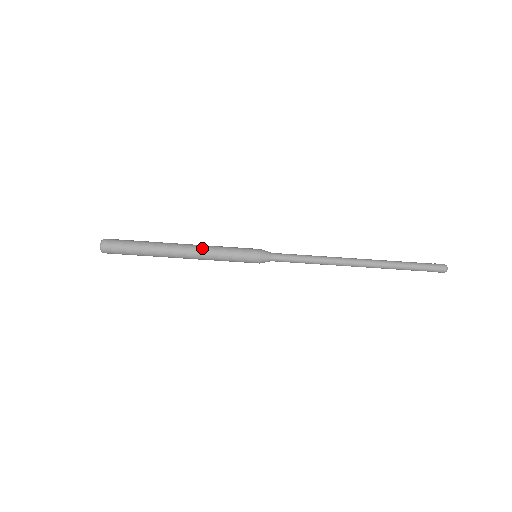
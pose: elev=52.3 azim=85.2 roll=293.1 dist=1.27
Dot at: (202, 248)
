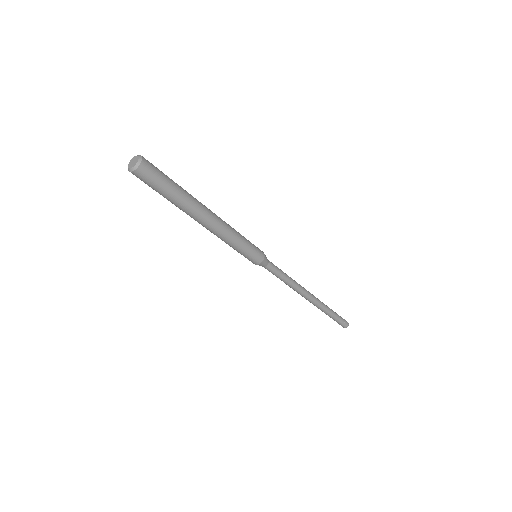
Dot at: (226, 230)
